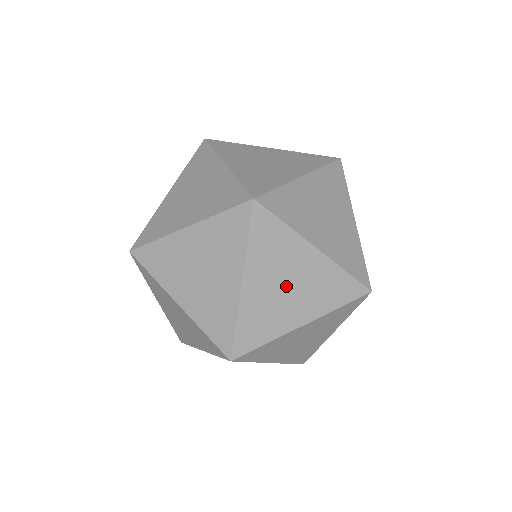
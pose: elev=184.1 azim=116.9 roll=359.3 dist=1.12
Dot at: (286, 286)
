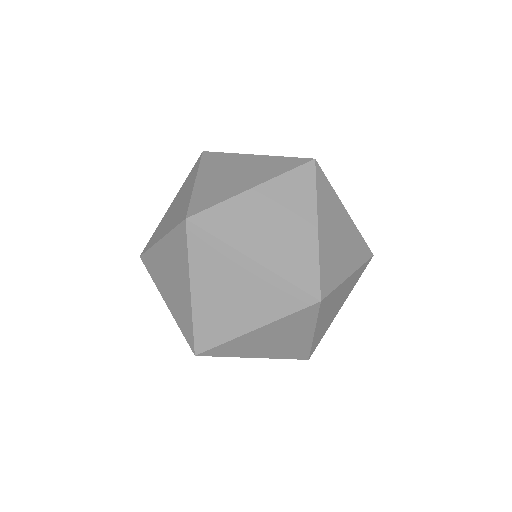
Dot at: (231, 294)
